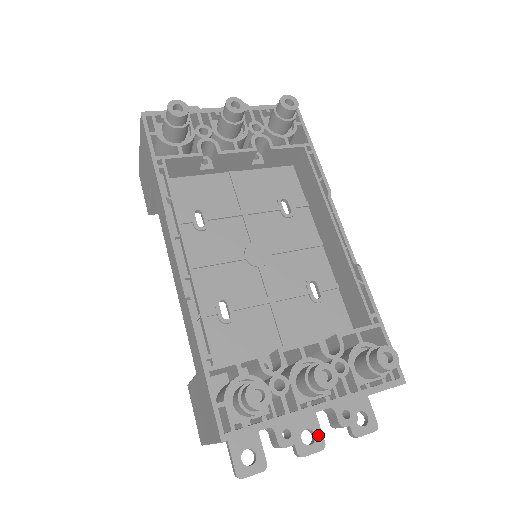
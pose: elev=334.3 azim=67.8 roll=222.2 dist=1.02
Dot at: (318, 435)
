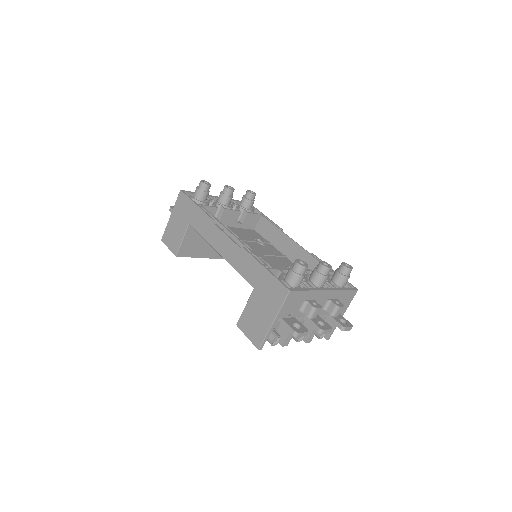
Dot at: (326, 324)
